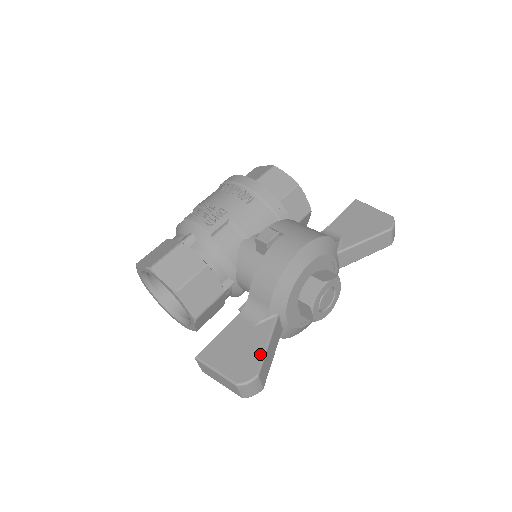
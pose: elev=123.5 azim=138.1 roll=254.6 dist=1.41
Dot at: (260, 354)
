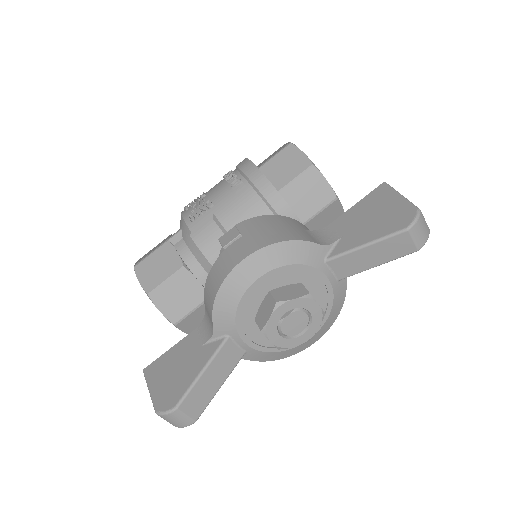
Dot at: (189, 382)
